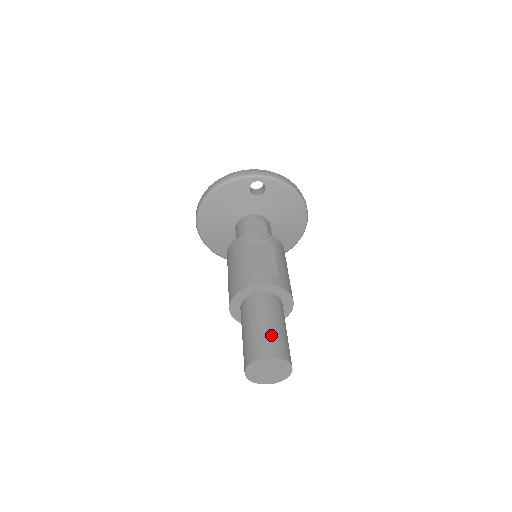
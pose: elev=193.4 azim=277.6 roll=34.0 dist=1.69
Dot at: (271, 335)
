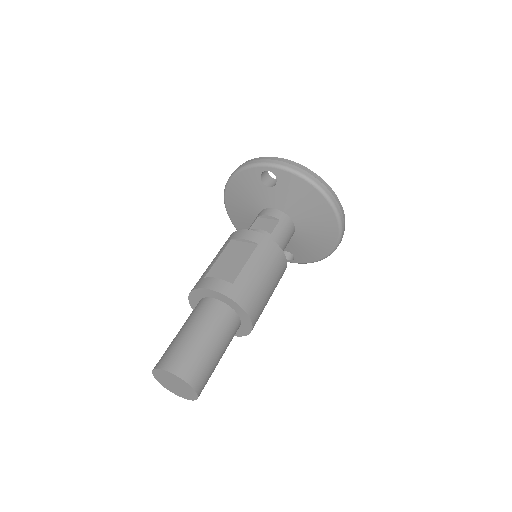
Dot at: (183, 346)
